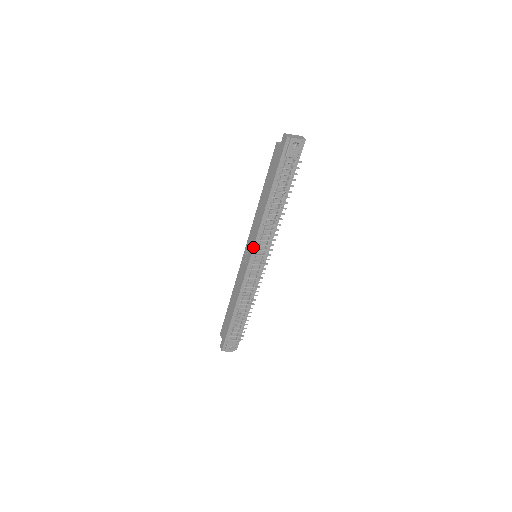
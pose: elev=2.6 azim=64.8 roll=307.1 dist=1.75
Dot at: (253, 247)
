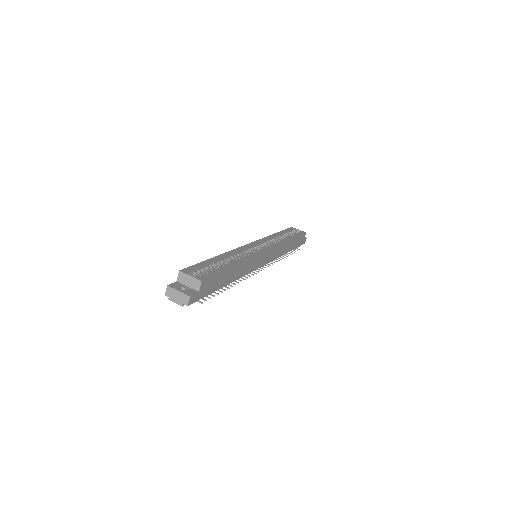
Dot at: occluded
